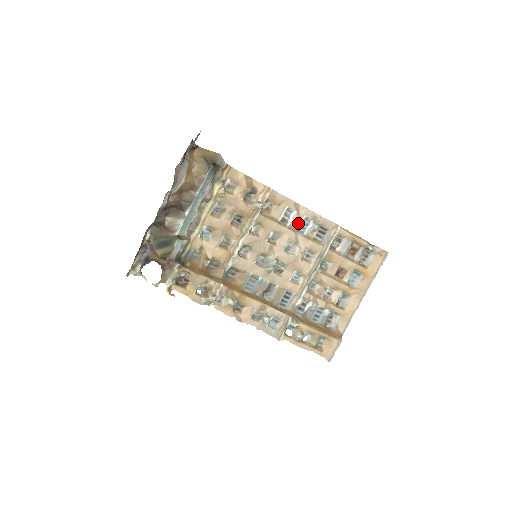
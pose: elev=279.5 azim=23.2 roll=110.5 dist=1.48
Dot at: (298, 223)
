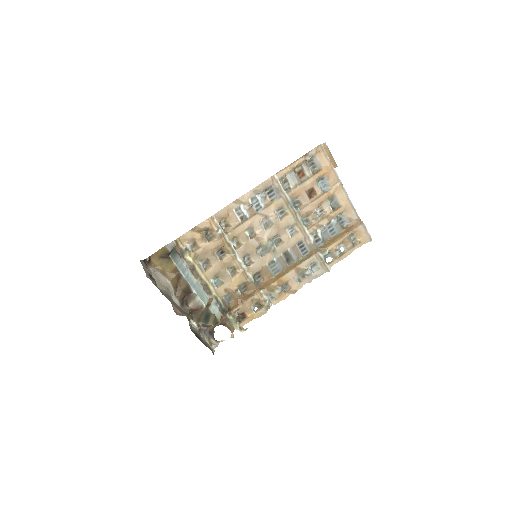
Dot at: (251, 208)
